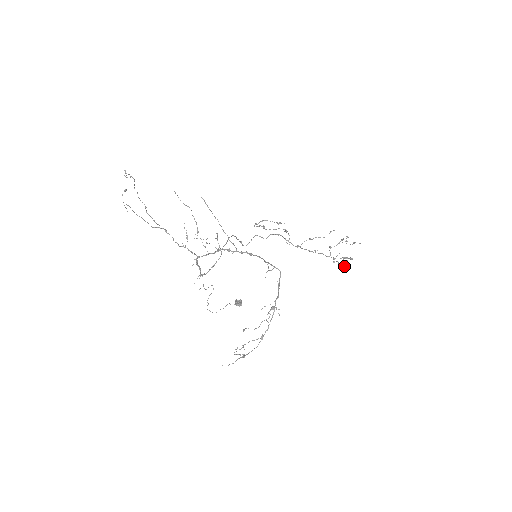
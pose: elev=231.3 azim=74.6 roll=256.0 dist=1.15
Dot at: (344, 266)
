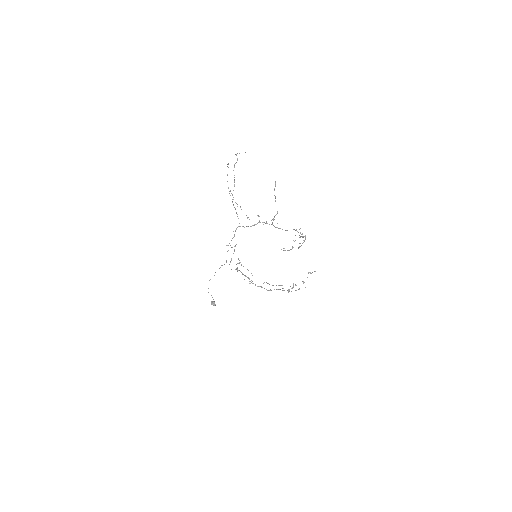
Dot at: occluded
